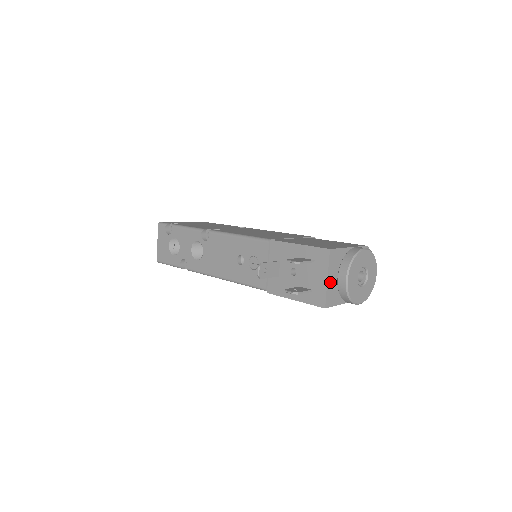
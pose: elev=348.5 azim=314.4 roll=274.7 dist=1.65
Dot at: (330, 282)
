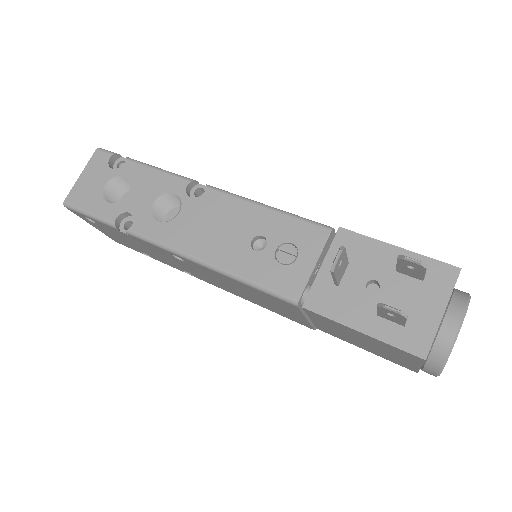
Dot at: (440, 320)
